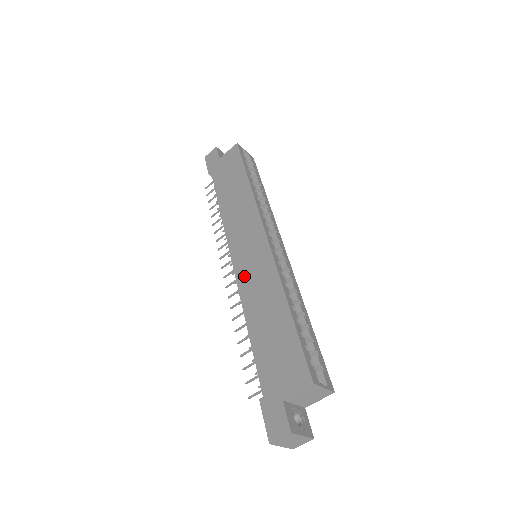
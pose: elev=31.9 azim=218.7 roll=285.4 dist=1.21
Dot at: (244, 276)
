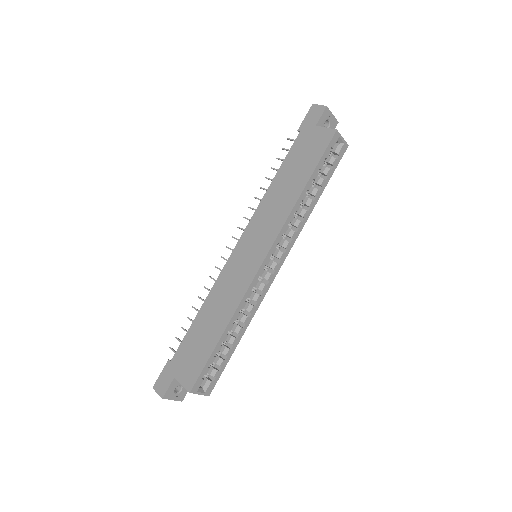
Dot at: (229, 270)
